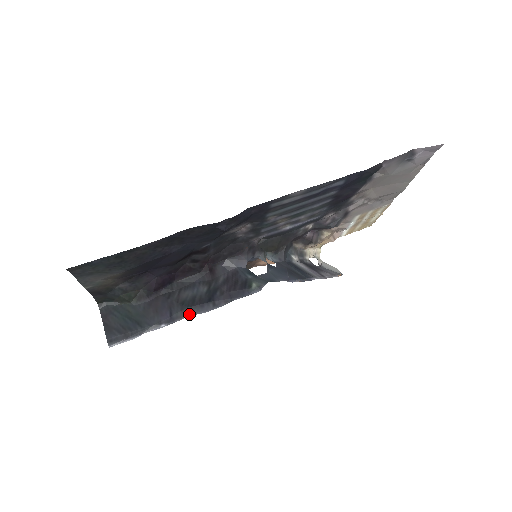
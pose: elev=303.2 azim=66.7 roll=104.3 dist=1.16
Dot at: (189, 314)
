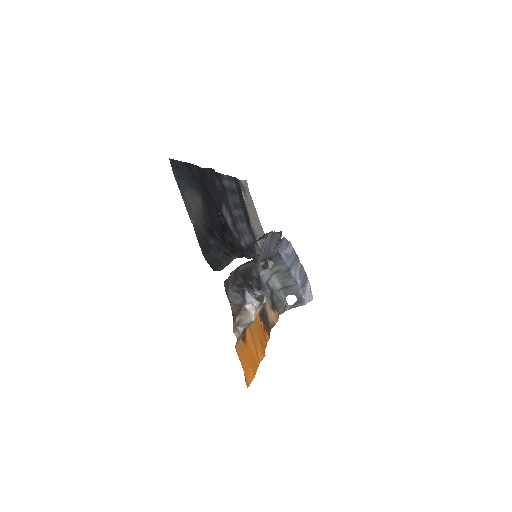
Dot at: occluded
